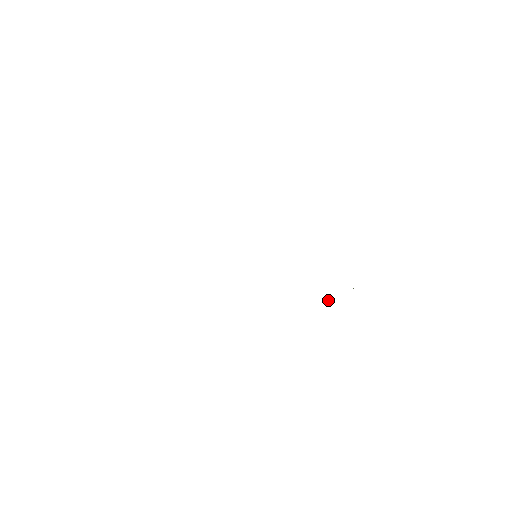
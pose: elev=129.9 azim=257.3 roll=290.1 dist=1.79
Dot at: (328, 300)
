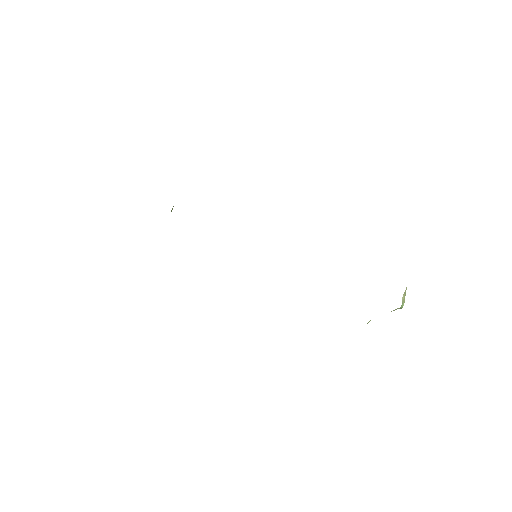
Dot at: occluded
